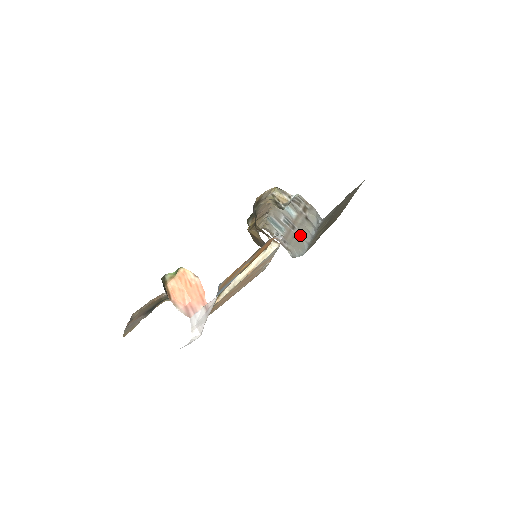
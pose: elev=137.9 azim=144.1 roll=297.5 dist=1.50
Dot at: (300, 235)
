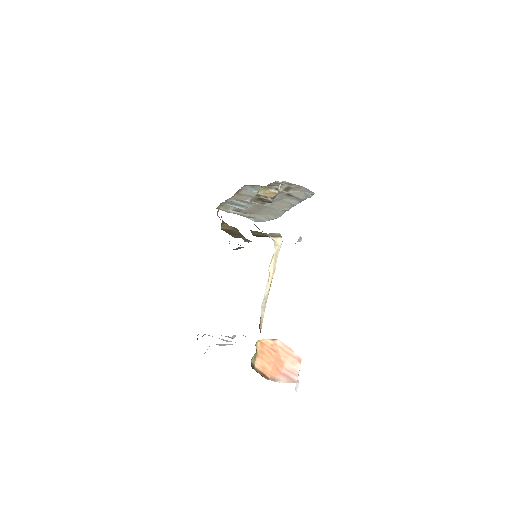
Dot at: (274, 207)
